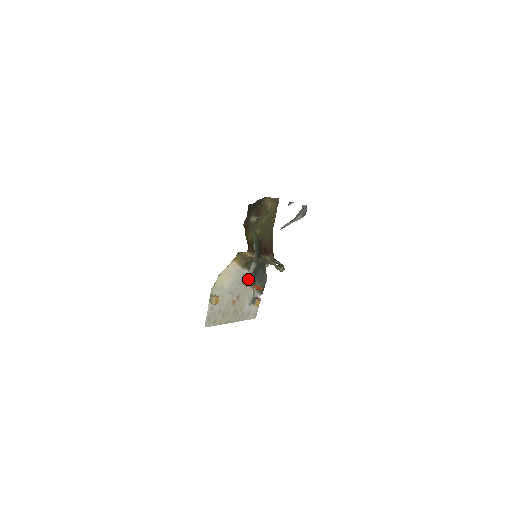
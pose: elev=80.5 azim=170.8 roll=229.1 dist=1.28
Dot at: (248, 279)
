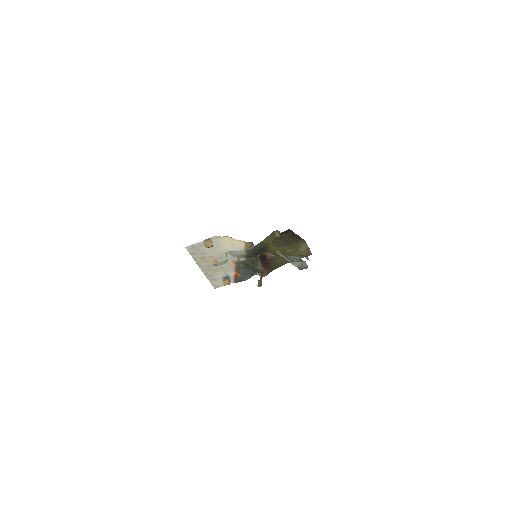
Dot at: (239, 264)
